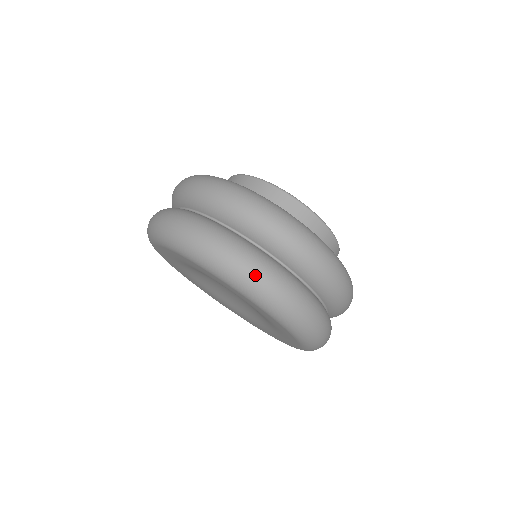
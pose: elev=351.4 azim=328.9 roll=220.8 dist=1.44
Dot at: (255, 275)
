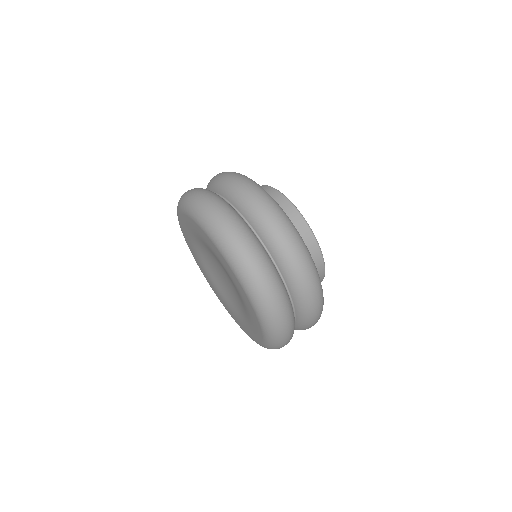
Dot at: (242, 249)
